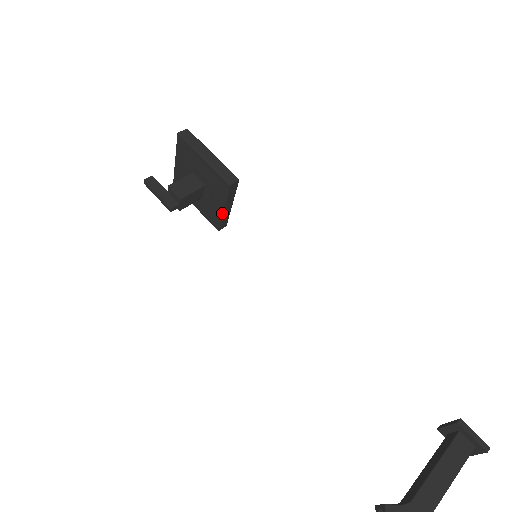
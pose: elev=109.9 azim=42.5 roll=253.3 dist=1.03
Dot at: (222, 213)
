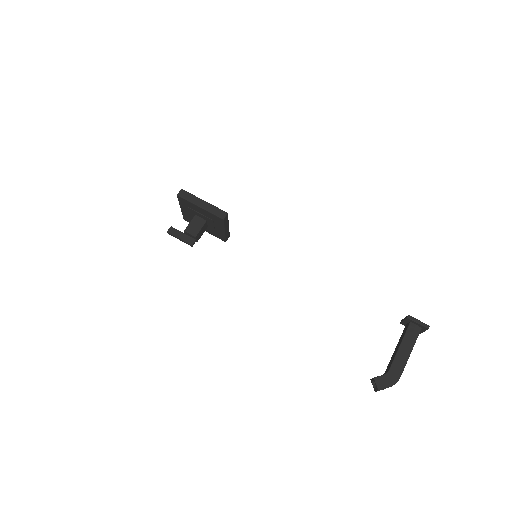
Dot at: (224, 233)
